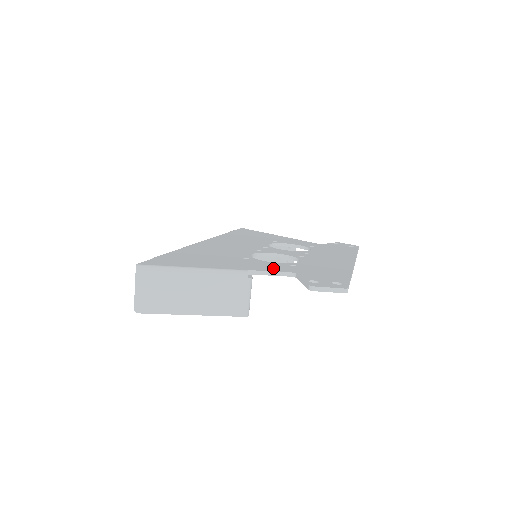
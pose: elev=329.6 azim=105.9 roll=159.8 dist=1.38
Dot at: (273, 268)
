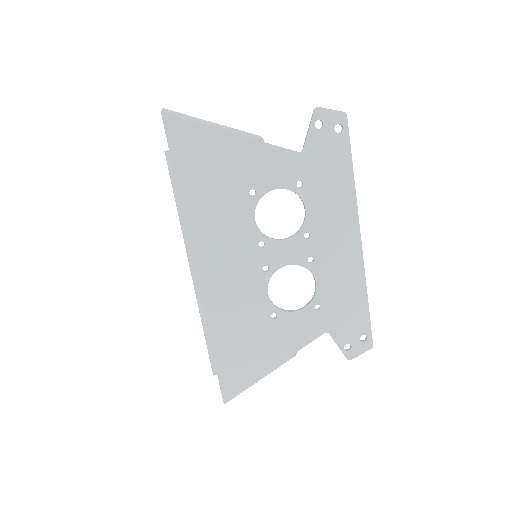
Dot at: (308, 332)
